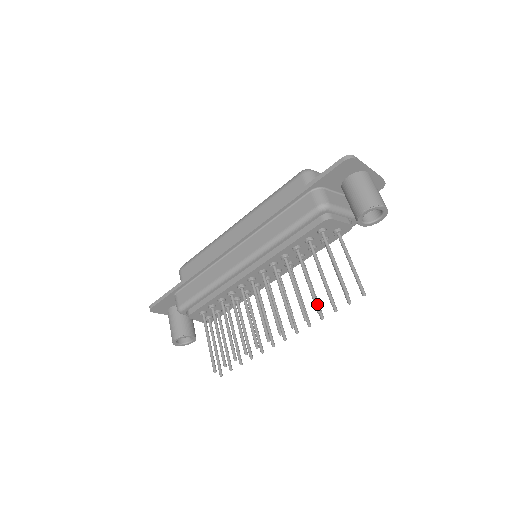
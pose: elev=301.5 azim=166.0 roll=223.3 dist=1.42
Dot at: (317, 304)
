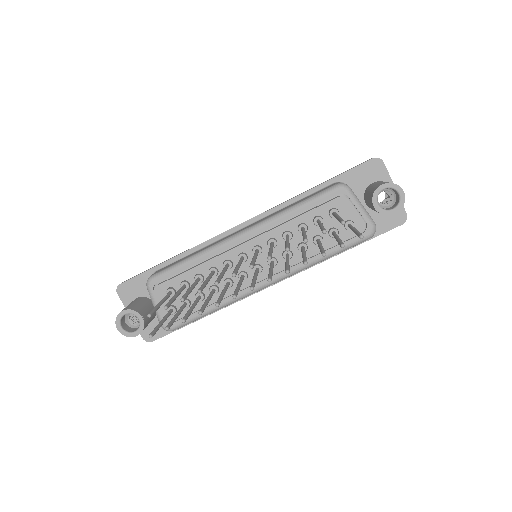
Dot at: (306, 237)
